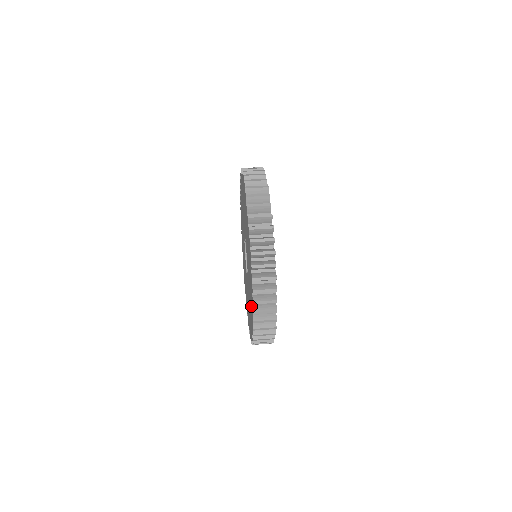
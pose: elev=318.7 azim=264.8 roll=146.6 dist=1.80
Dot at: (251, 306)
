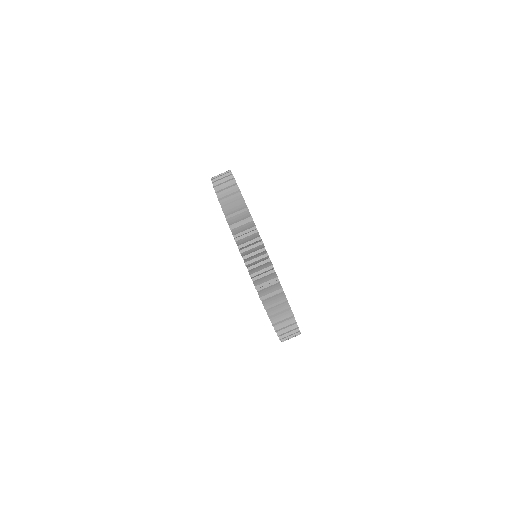
Dot at: occluded
